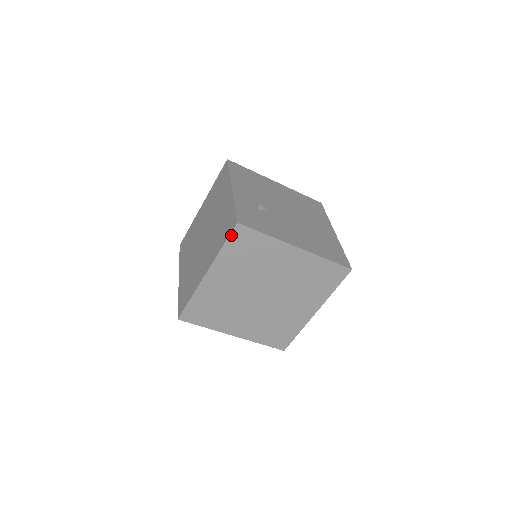
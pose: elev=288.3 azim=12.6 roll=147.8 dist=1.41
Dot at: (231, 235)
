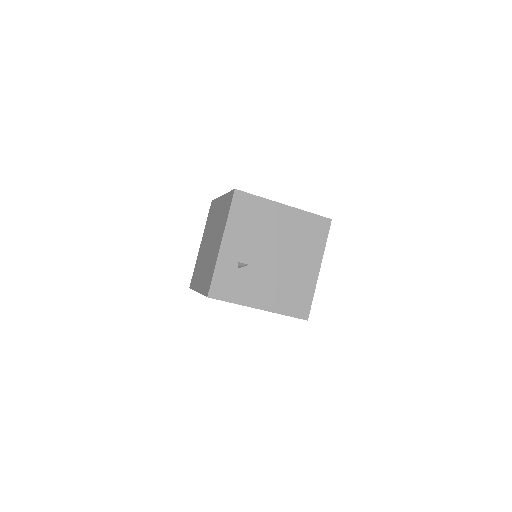
Dot at: occluded
